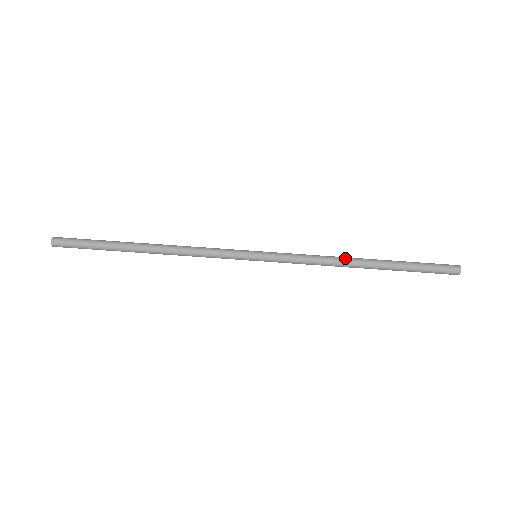
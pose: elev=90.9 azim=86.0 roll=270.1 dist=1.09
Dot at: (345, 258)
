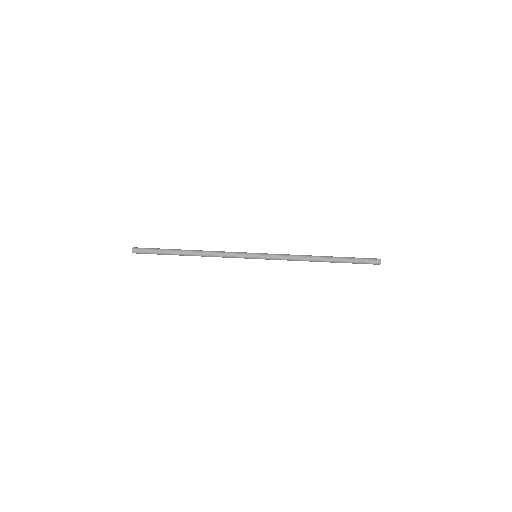
Dot at: (310, 255)
